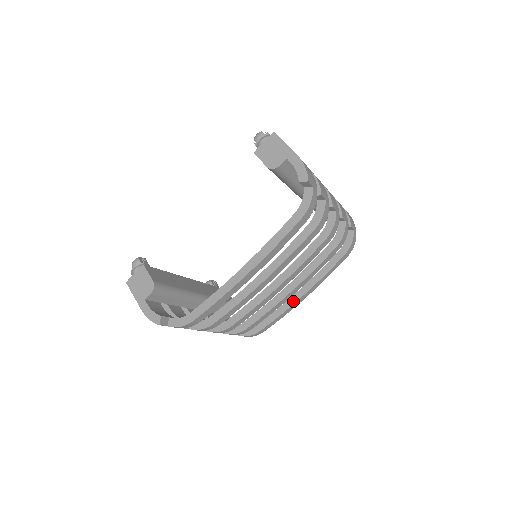
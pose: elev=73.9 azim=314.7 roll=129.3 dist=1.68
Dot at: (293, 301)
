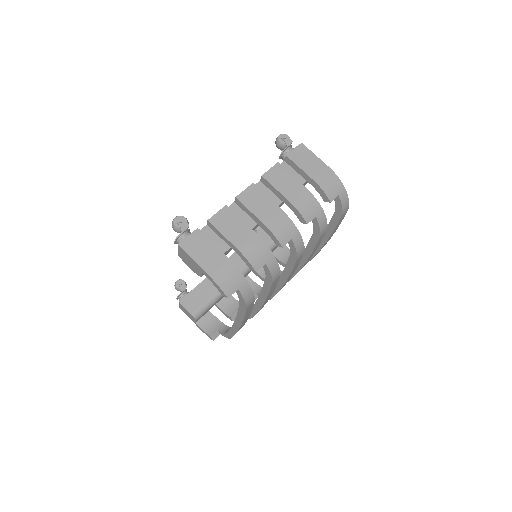
Dot at: (318, 248)
